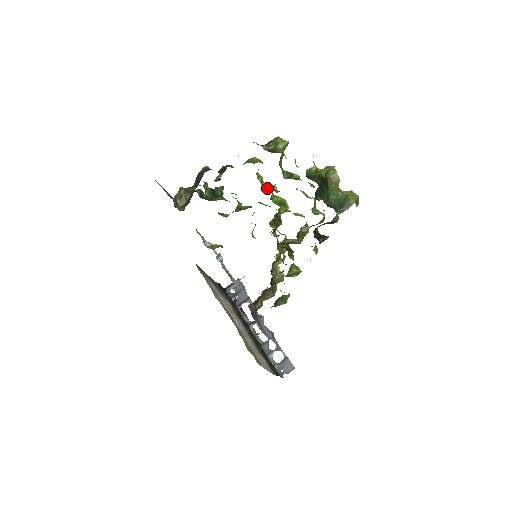
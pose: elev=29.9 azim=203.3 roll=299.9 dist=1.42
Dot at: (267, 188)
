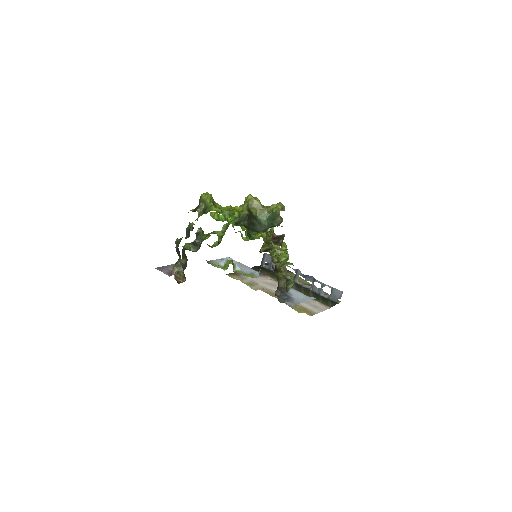
Dot at: (225, 218)
